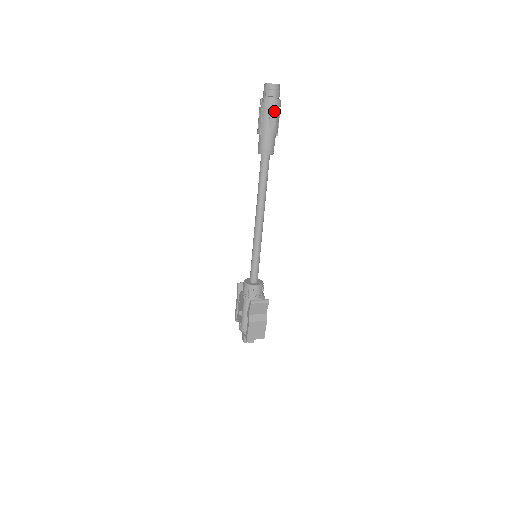
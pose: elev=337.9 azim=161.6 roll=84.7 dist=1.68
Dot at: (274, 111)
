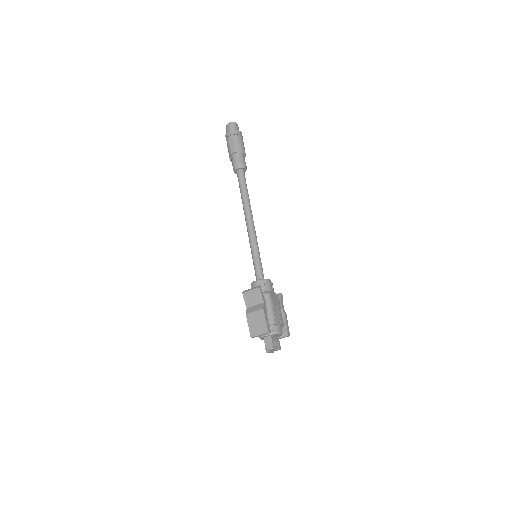
Dot at: (231, 138)
